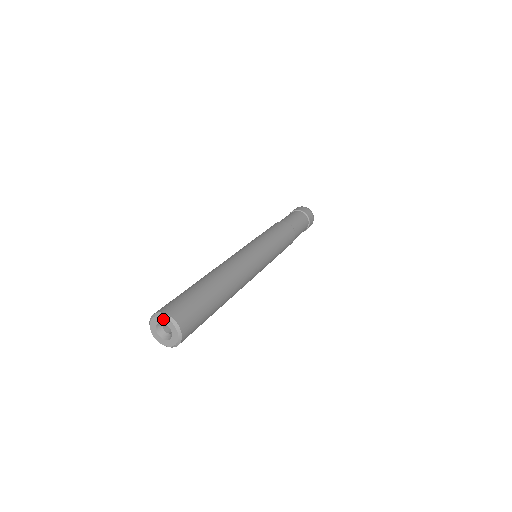
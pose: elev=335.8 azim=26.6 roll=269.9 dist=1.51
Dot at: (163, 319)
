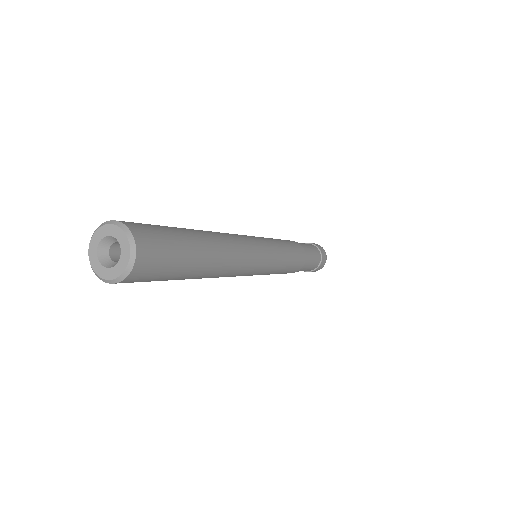
Dot at: (106, 229)
